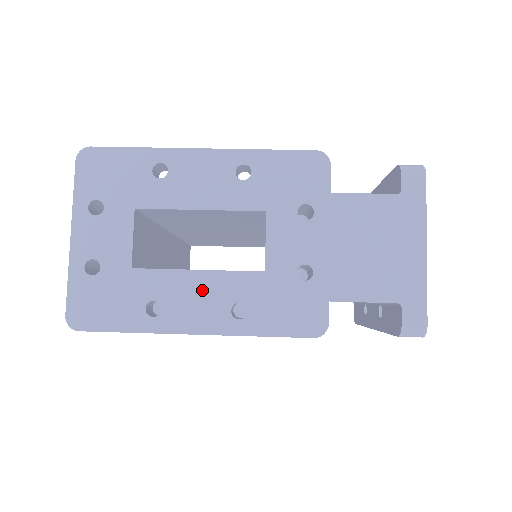
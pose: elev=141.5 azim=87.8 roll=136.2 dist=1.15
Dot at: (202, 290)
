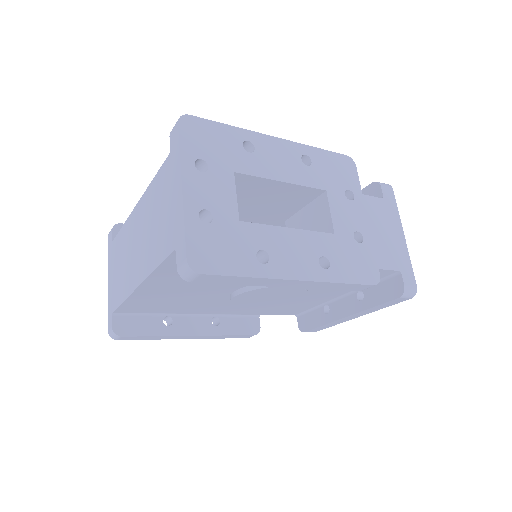
Dot at: (296, 244)
